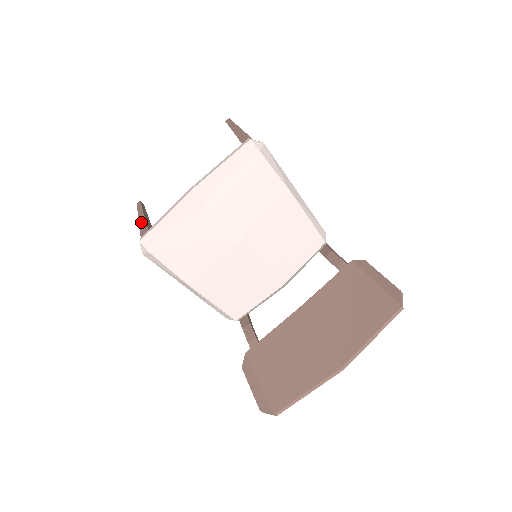
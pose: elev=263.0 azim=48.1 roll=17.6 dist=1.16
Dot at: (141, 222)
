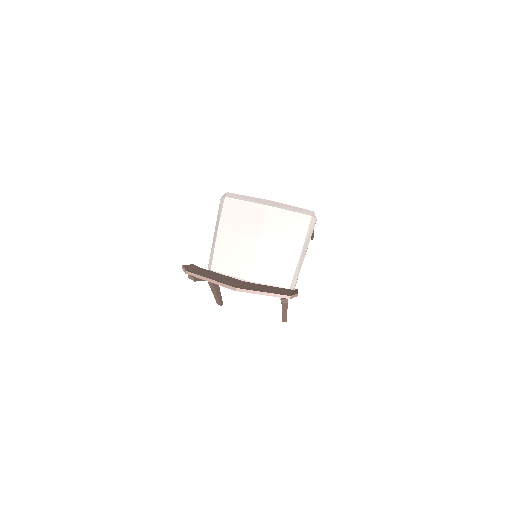
Dot at: occluded
